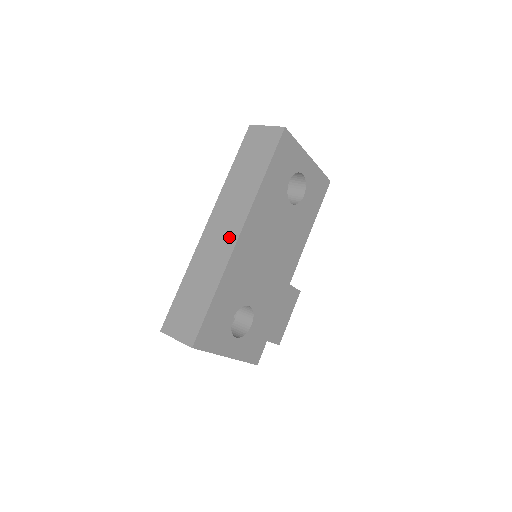
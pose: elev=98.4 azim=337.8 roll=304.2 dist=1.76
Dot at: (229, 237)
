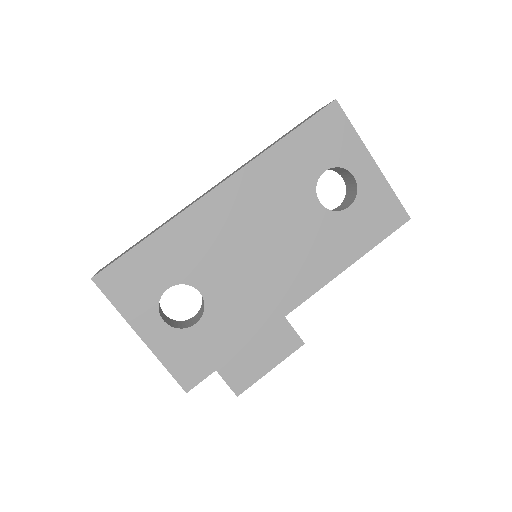
Dot at: occluded
